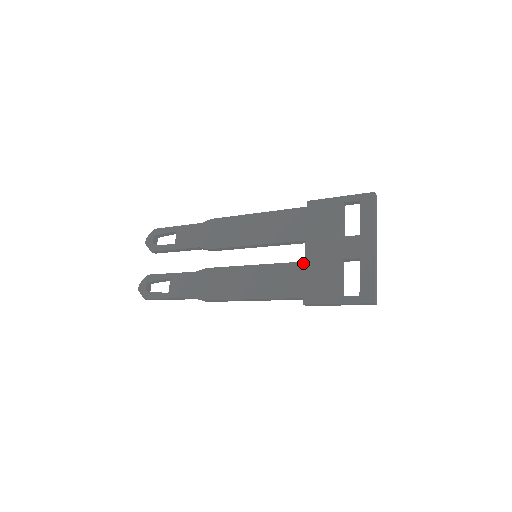
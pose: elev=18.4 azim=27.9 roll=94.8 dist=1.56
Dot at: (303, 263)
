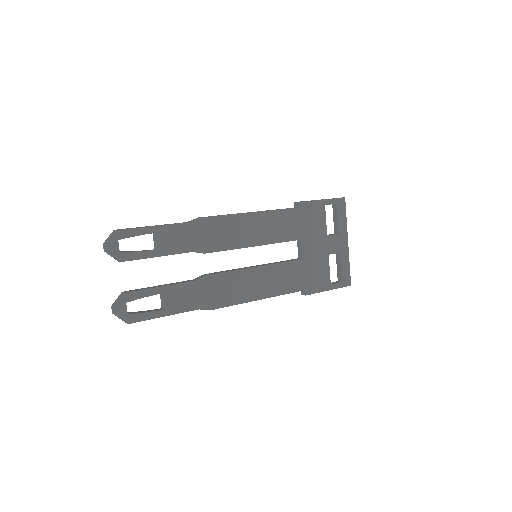
Dot at: (302, 260)
